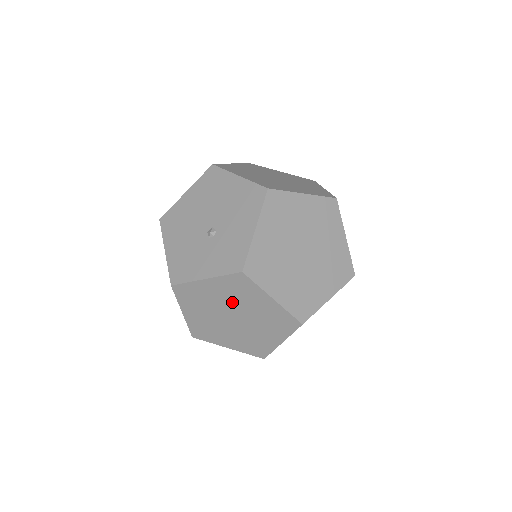
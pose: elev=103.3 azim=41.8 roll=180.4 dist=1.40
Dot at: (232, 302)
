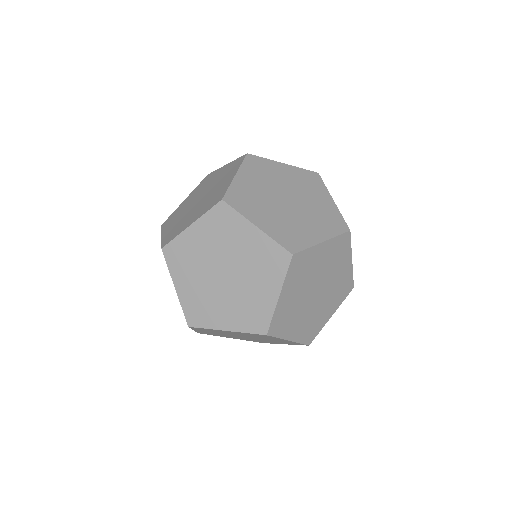
Dot at: occluded
